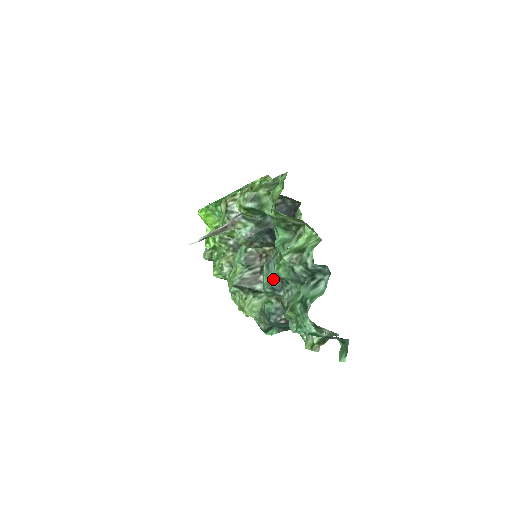
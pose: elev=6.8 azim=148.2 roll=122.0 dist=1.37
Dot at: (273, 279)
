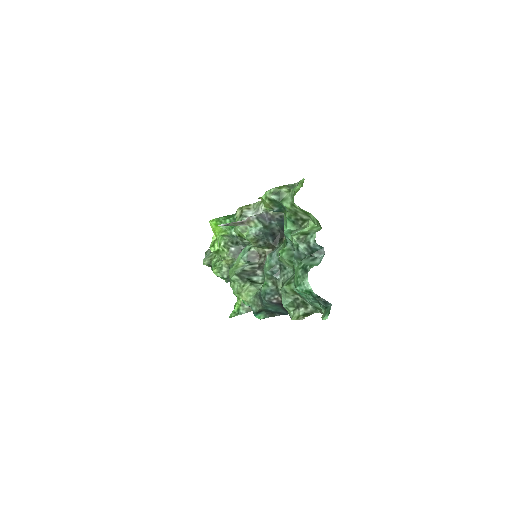
Dot at: (274, 265)
